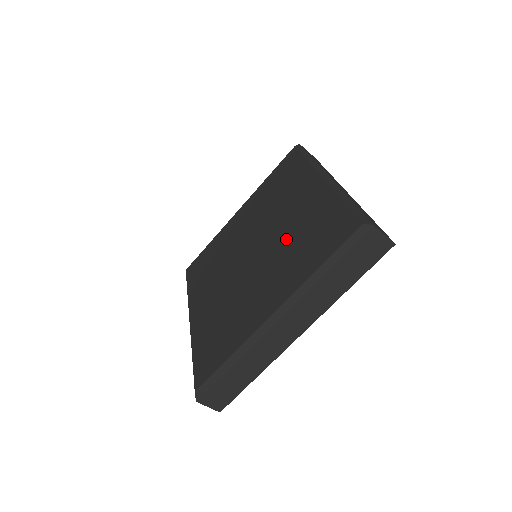
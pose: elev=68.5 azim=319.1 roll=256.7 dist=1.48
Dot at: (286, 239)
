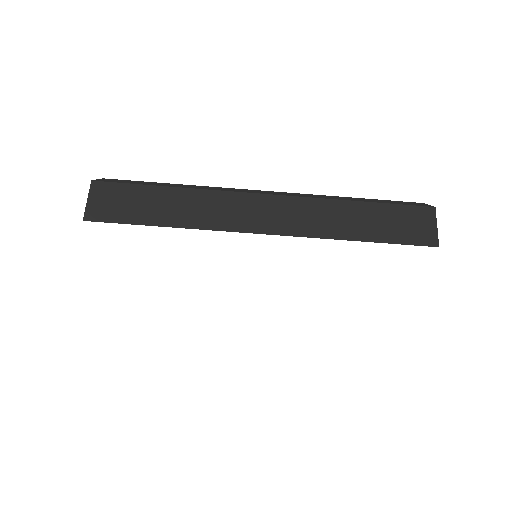
Dot at: occluded
